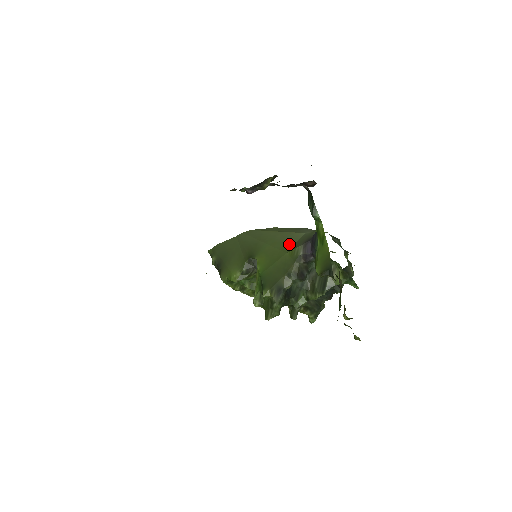
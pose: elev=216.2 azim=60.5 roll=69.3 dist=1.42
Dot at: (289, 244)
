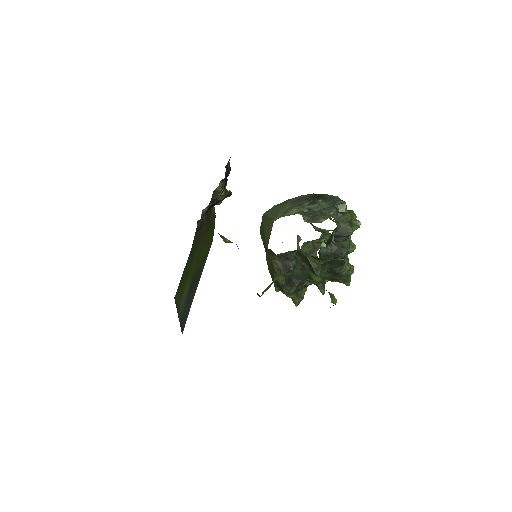
Dot at: (268, 238)
